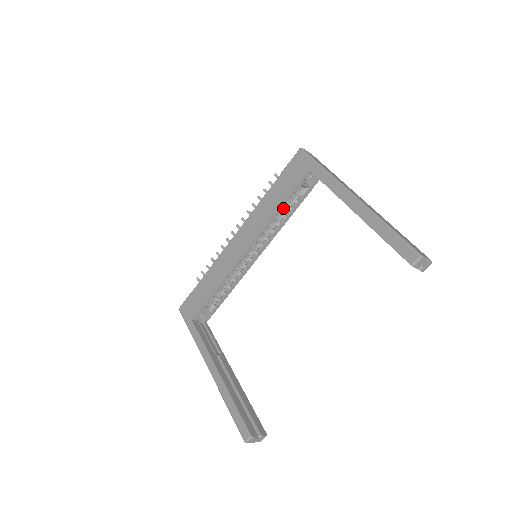
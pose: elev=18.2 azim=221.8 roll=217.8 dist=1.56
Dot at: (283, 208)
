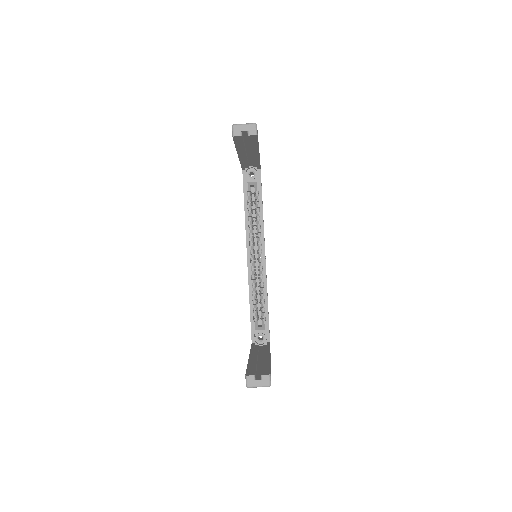
Dot at: (255, 210)
